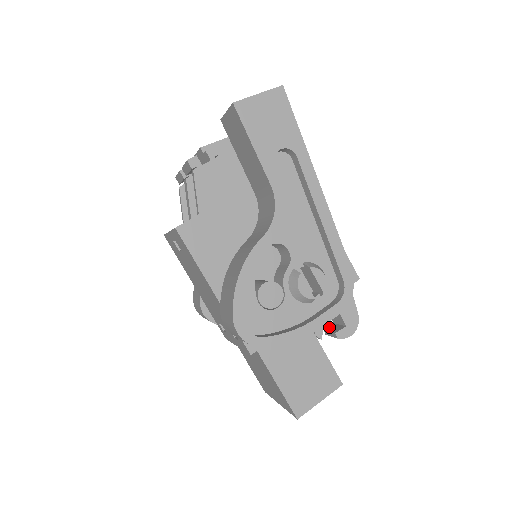
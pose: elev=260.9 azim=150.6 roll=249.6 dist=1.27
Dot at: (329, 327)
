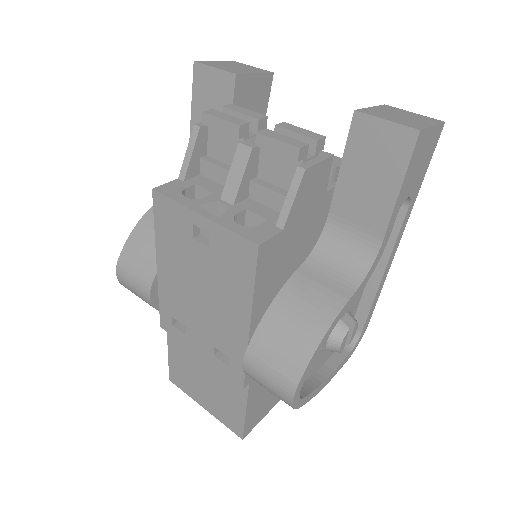
Dot at: occluded
